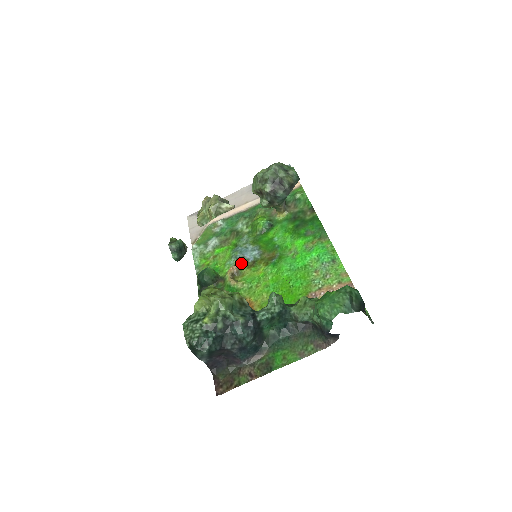
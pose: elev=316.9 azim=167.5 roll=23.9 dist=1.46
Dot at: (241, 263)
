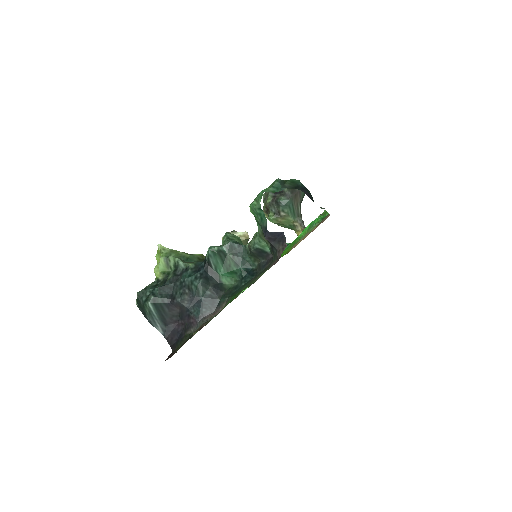
Dot at: occluded
